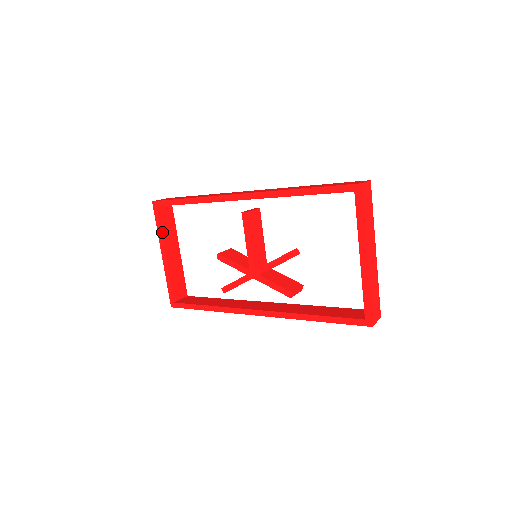
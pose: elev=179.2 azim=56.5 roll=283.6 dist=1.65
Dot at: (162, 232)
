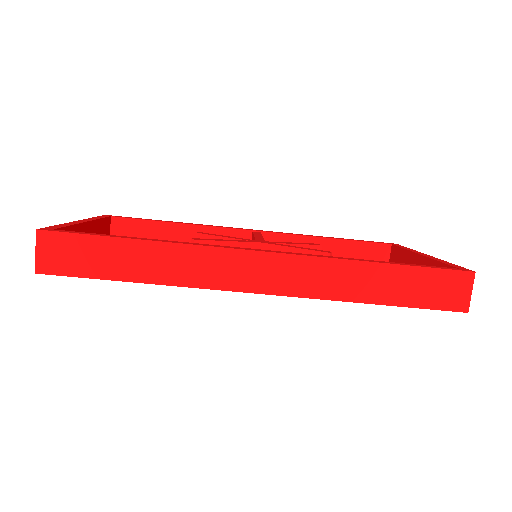
Dot at: (99, 220)
